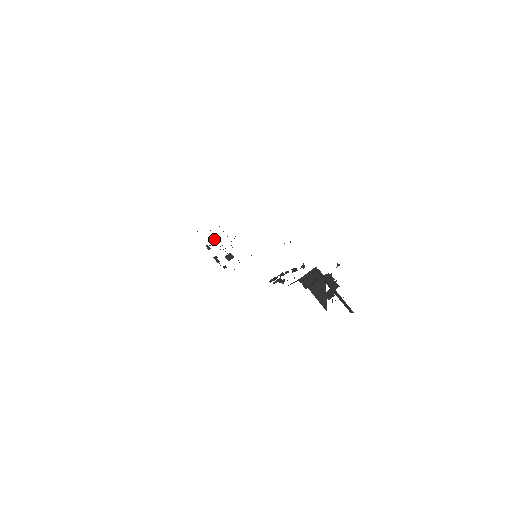
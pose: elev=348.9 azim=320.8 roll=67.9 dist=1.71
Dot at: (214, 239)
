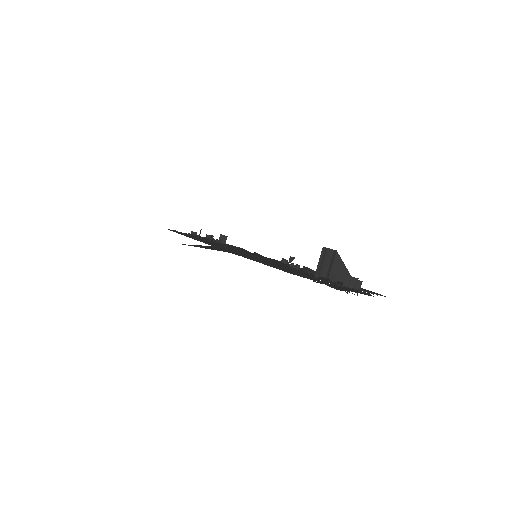
Dot at: occluded
